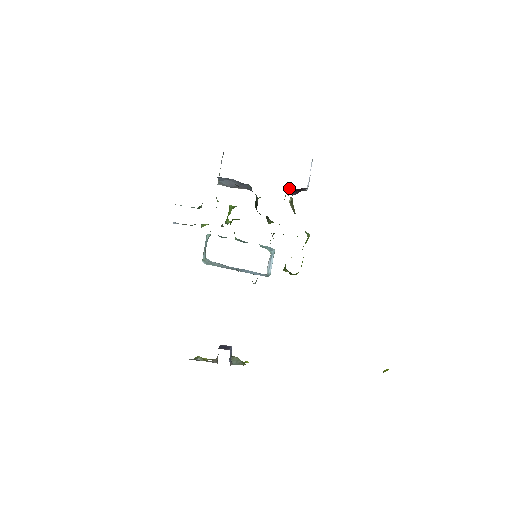
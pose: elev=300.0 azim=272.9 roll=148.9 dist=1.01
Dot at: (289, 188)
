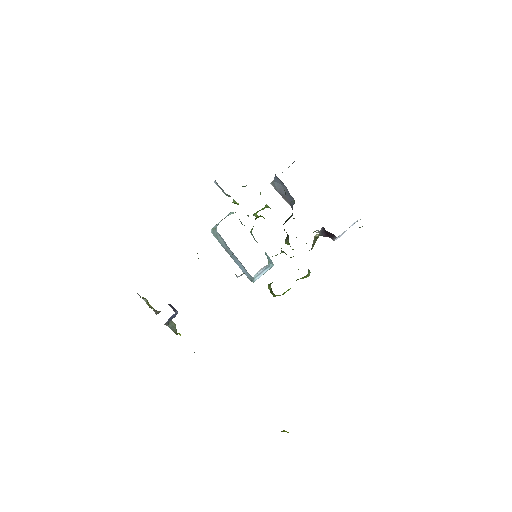
Dot at: occluded
